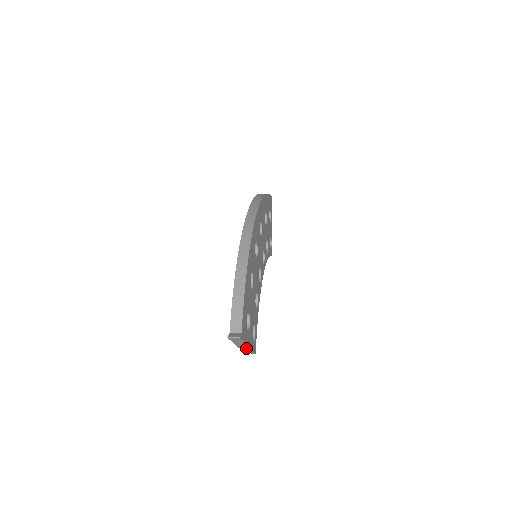
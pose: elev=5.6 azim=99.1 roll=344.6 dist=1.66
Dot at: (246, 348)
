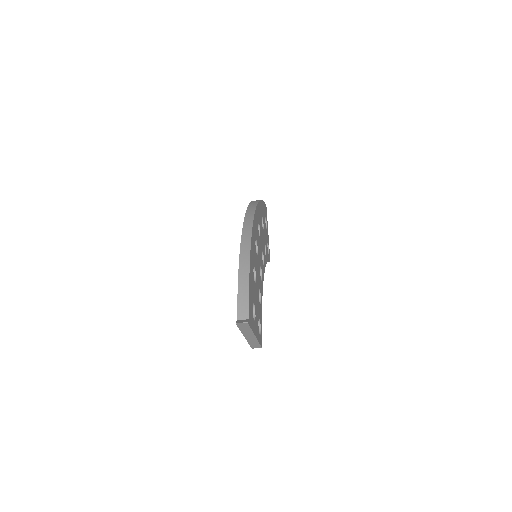
Dot at: (253, 340)
